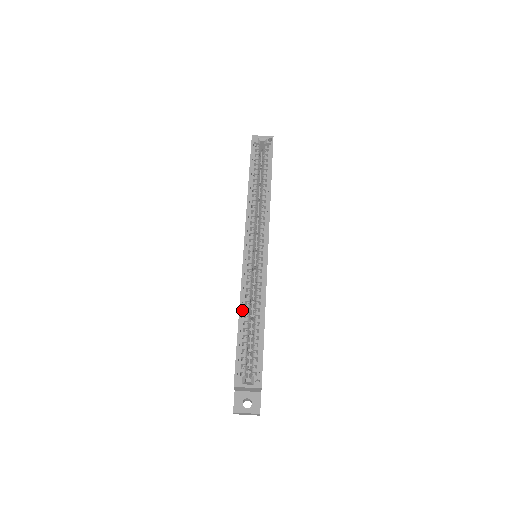
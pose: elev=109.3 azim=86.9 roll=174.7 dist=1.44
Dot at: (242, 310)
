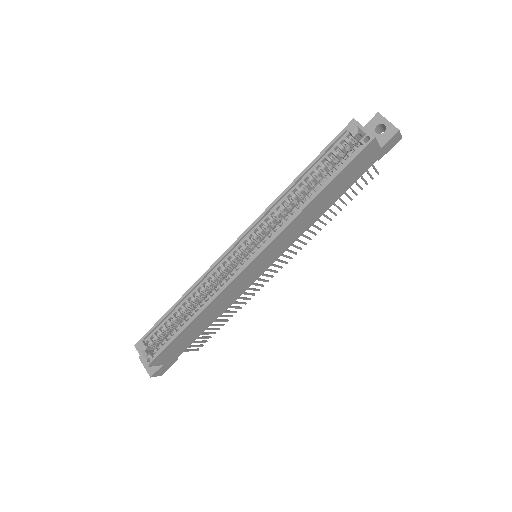
Dot at: (187, 297)
